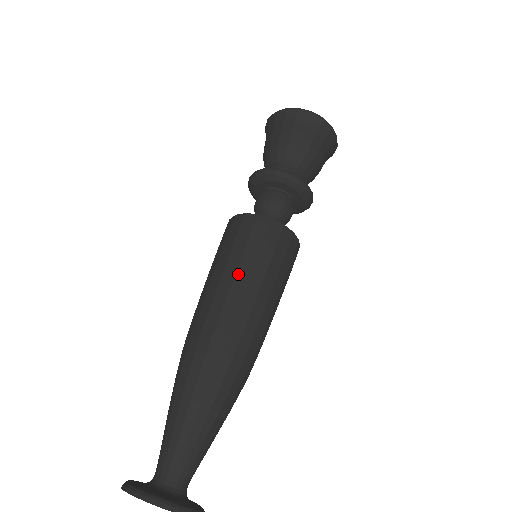
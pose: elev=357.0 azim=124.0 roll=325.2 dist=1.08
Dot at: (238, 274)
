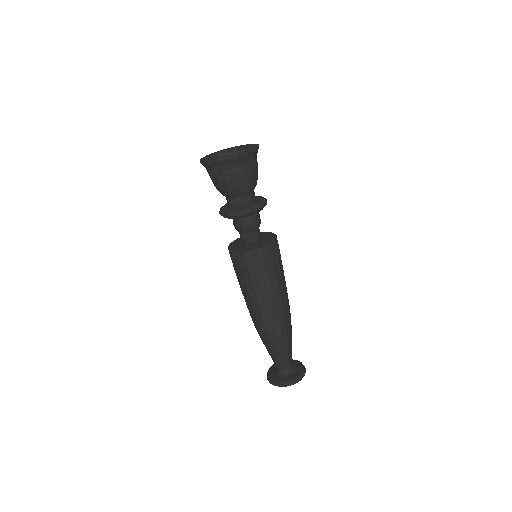
Dot at: (256, 290)
